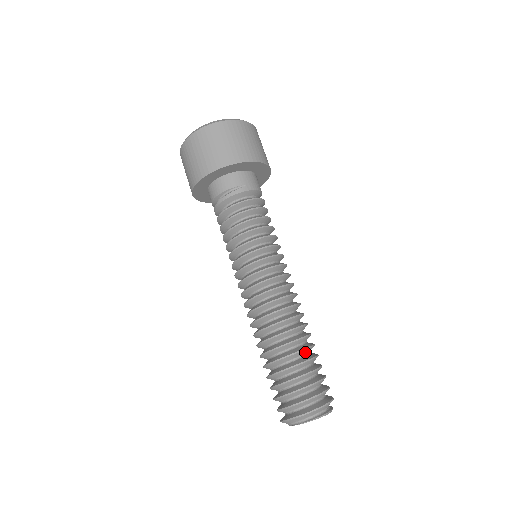
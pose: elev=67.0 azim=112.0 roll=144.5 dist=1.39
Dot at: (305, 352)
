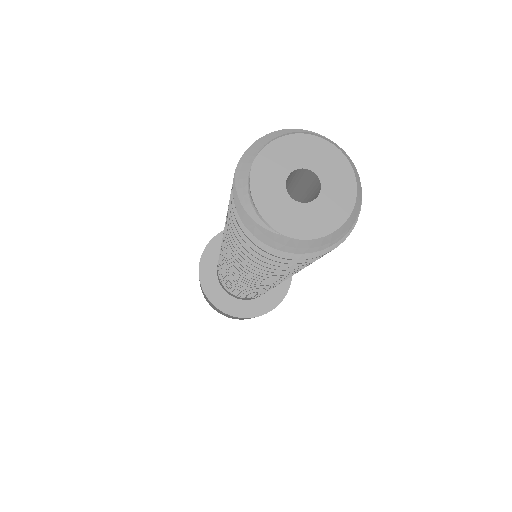
Dot at: occluded
